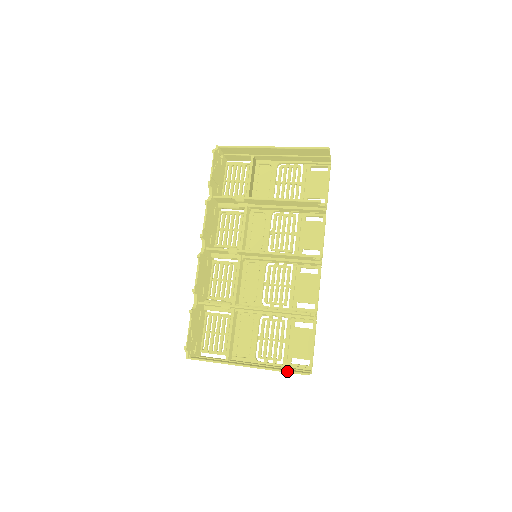
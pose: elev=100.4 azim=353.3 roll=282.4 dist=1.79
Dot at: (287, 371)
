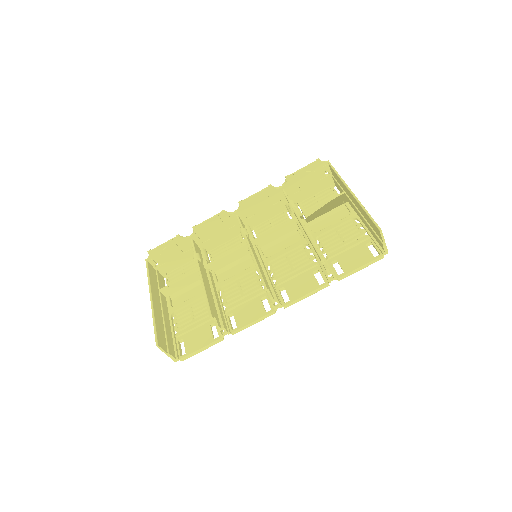
Dot at: (155, 328)
